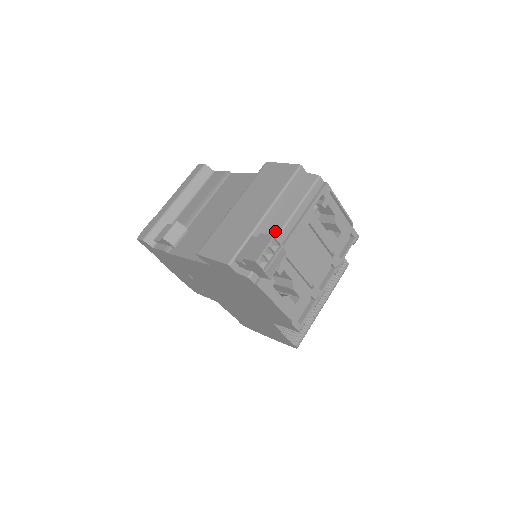
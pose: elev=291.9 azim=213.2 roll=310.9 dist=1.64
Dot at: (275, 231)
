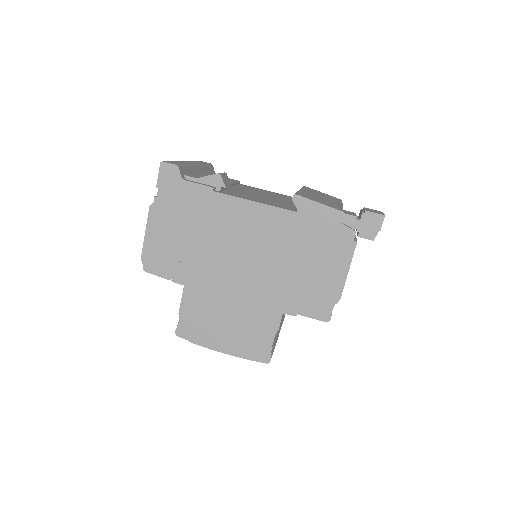
Dot at: occluded
